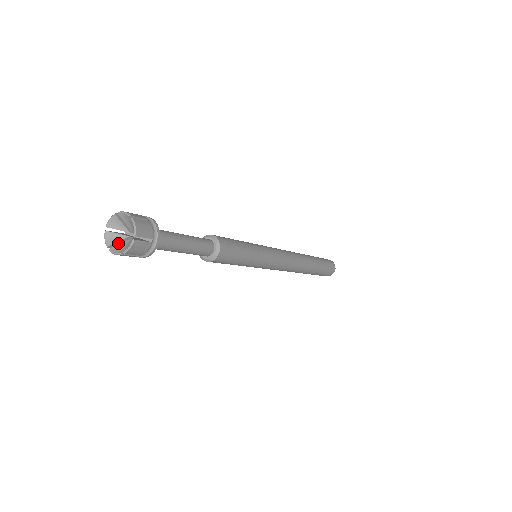
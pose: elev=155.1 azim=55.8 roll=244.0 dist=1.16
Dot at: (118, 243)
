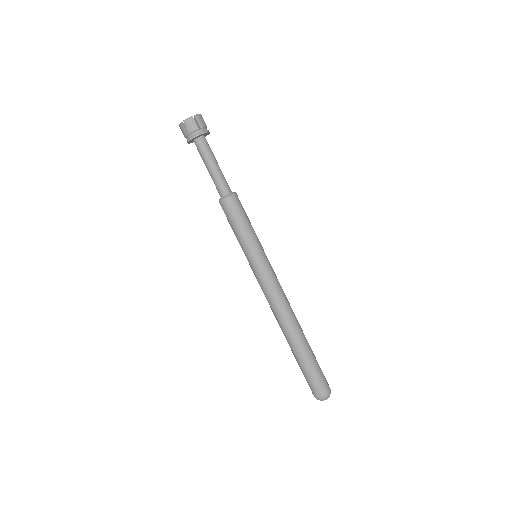
Dot at: occluded
